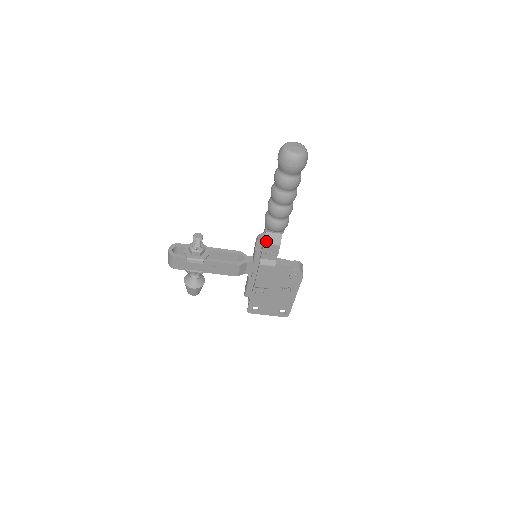
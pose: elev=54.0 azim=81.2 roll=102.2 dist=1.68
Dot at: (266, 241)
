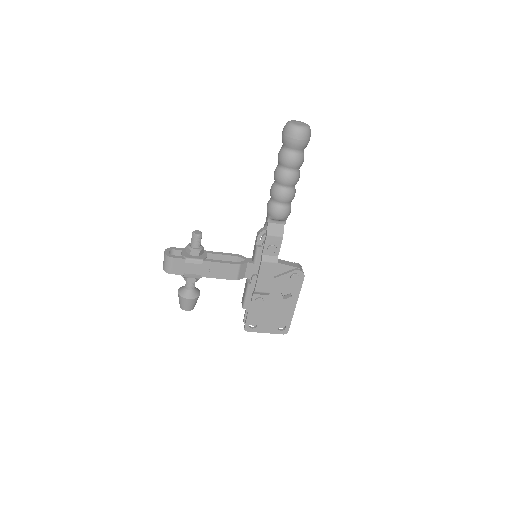
Dot at: (269, 232)
